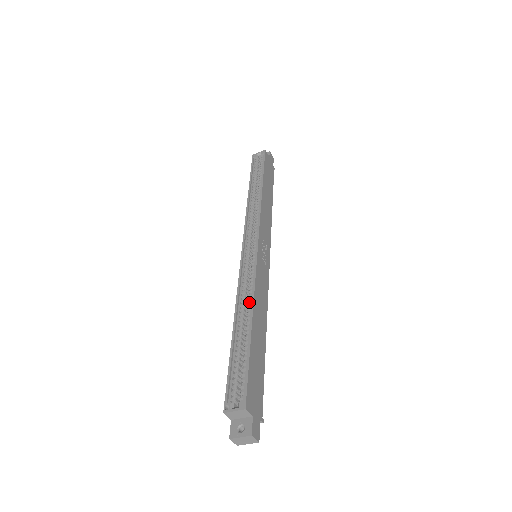
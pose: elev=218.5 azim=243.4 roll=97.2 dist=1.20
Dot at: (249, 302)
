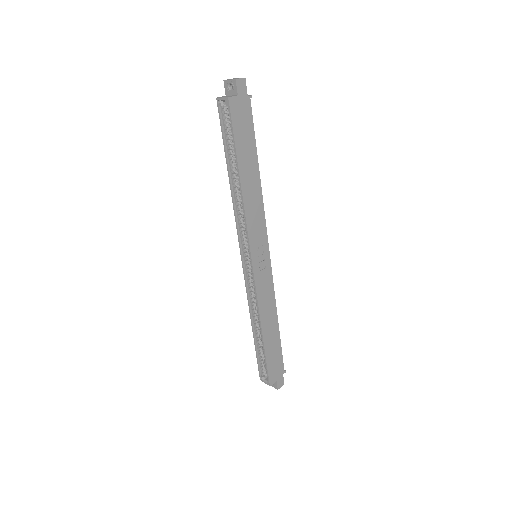
Dot at: (258, 316)
